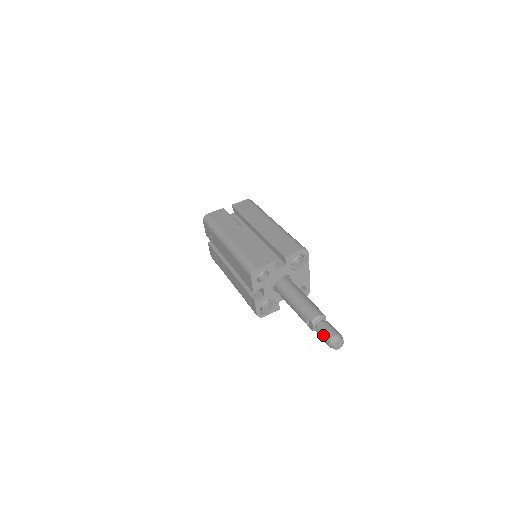
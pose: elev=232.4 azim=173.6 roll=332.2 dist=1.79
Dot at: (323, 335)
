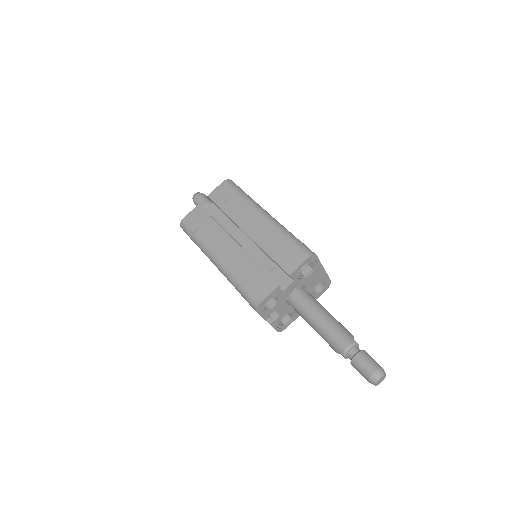
Dot at: (360, 371)
